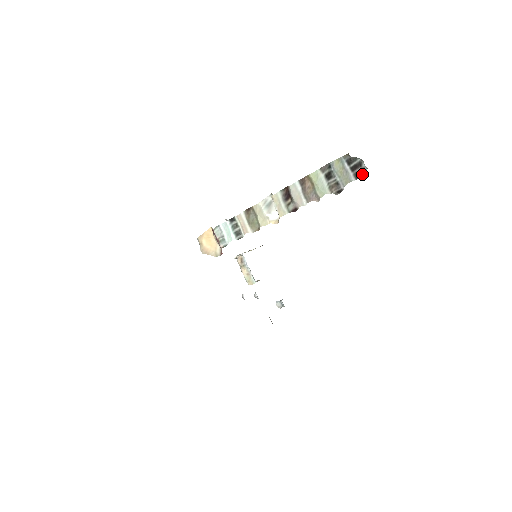
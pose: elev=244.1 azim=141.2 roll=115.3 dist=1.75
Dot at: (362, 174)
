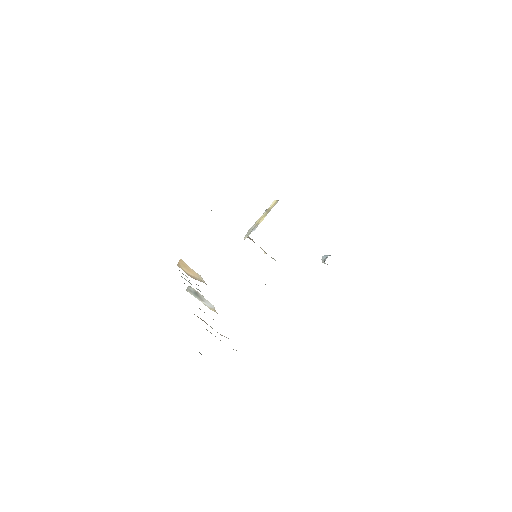
Dot at: occluded
